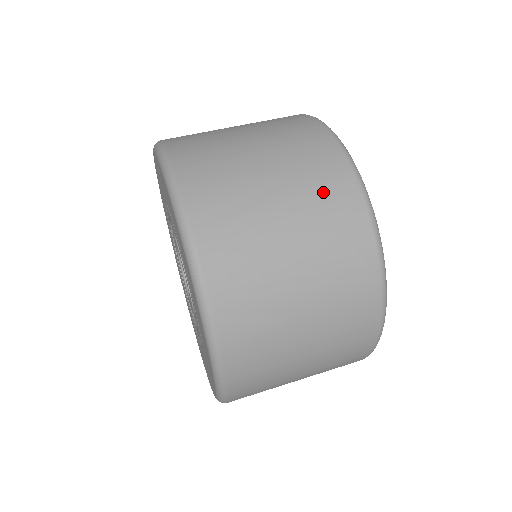
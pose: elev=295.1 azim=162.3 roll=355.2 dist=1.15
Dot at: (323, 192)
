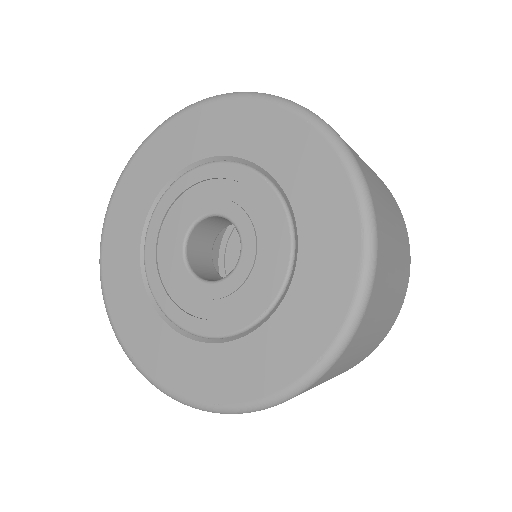
Dot at: (371, 349)
